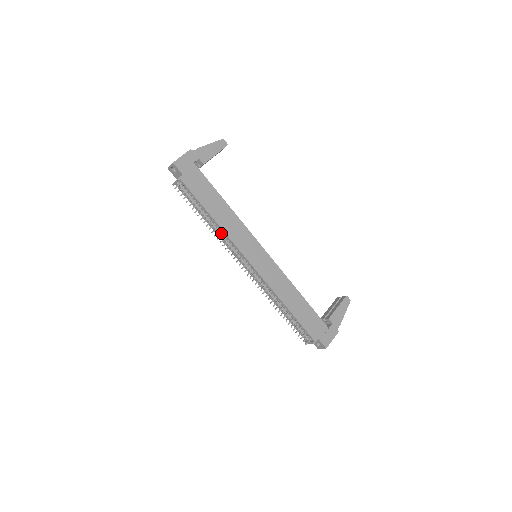
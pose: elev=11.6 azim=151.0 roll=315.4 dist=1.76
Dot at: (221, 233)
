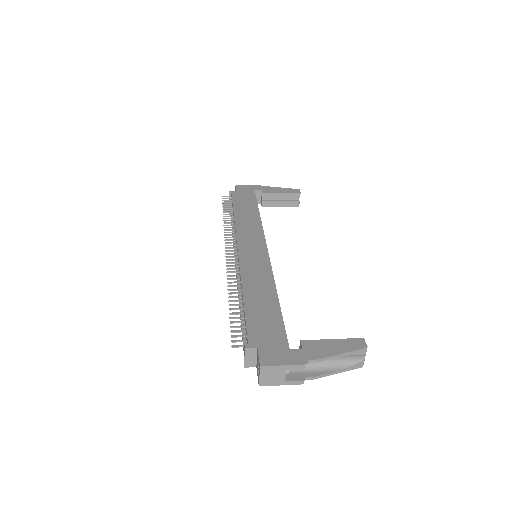
Dot at: occluded
